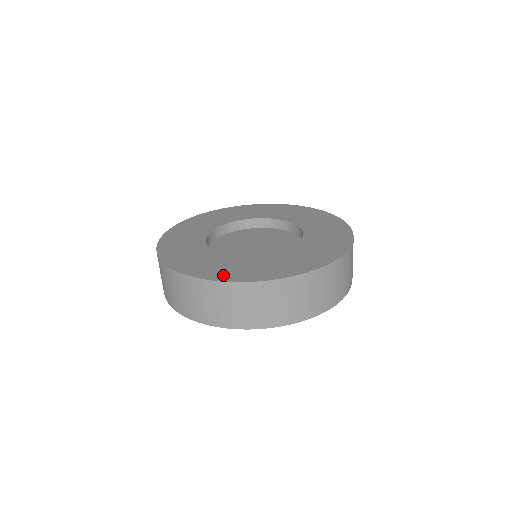
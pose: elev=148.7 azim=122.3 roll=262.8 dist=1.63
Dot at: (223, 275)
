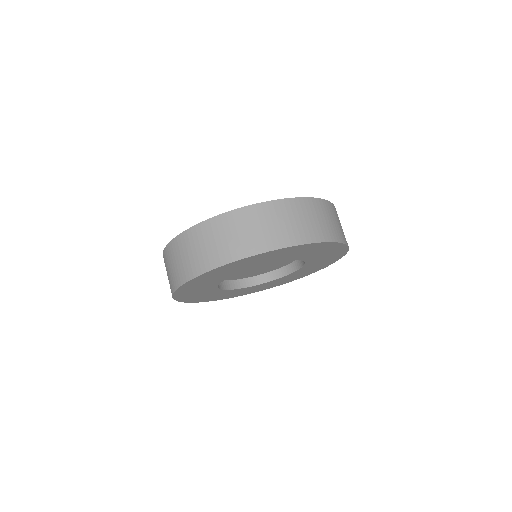
Dot at: occluded
